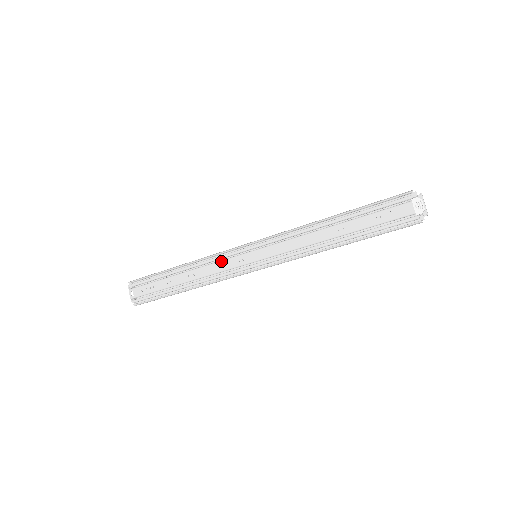
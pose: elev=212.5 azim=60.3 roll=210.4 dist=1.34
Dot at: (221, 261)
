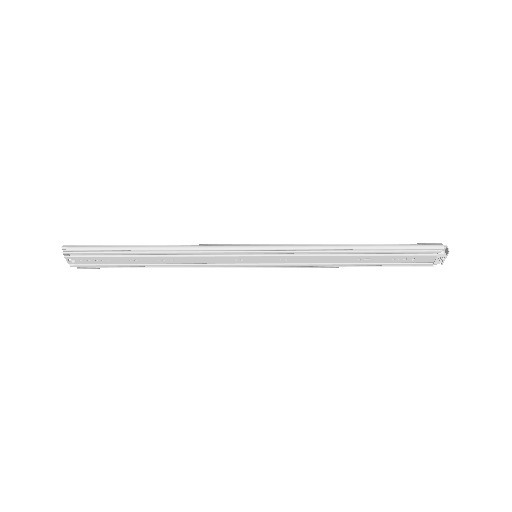
Dot at: (212, 257)
